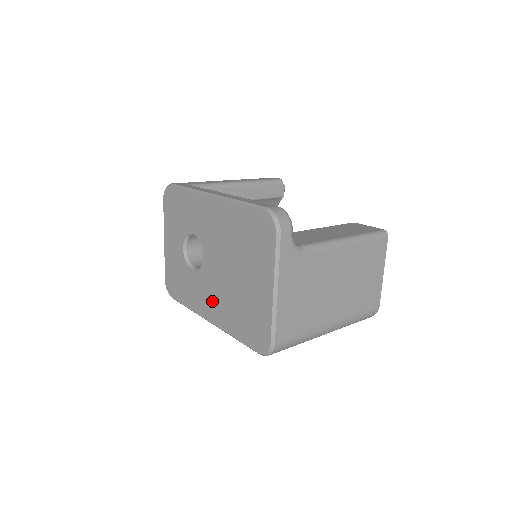
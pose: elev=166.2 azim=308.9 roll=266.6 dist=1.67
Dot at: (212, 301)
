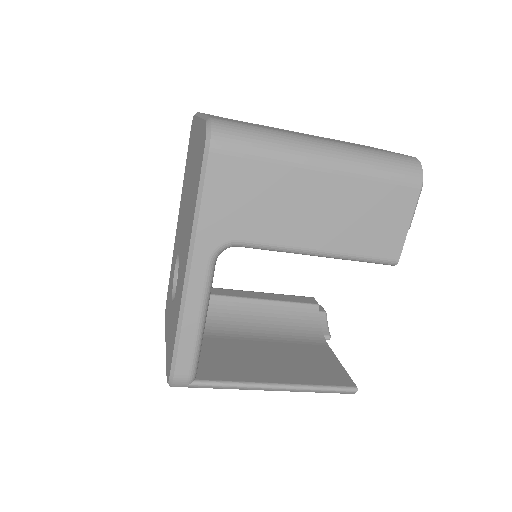
Dot at: (184, 251)
